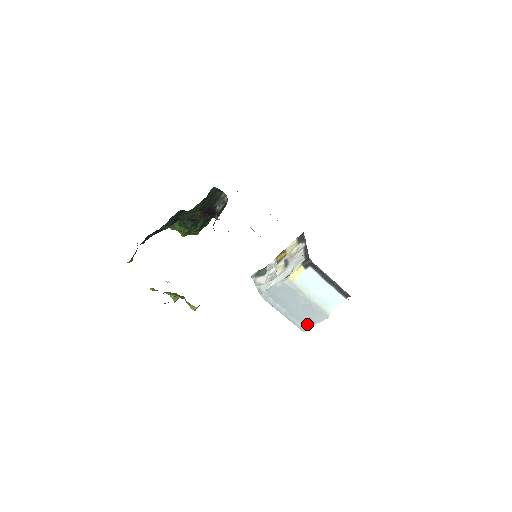
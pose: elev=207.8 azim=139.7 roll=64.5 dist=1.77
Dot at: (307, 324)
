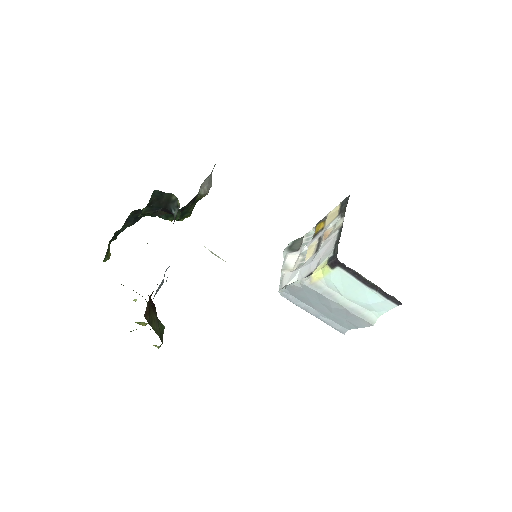
Dot at: (347, 326)
